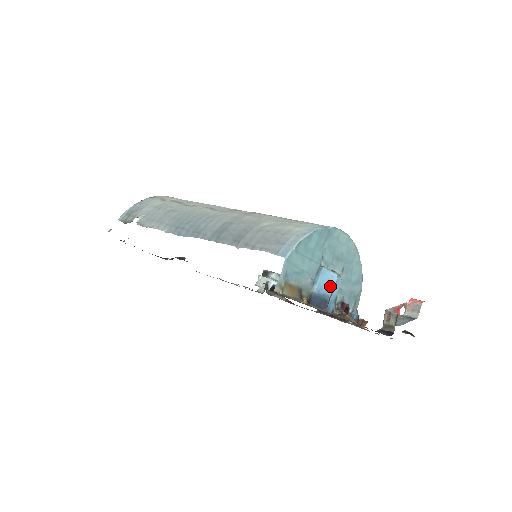
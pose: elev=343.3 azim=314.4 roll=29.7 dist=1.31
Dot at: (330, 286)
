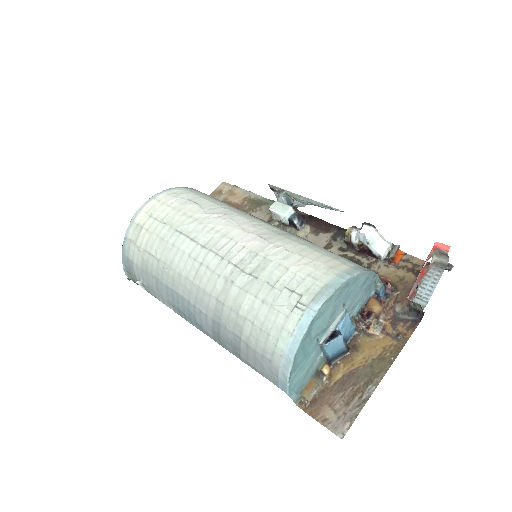
Dot at: (340, 344)
